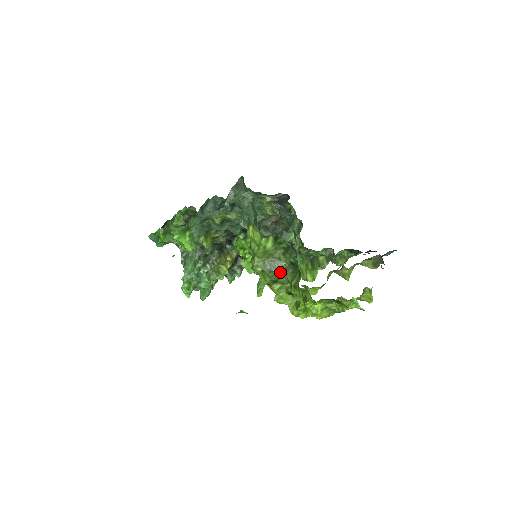
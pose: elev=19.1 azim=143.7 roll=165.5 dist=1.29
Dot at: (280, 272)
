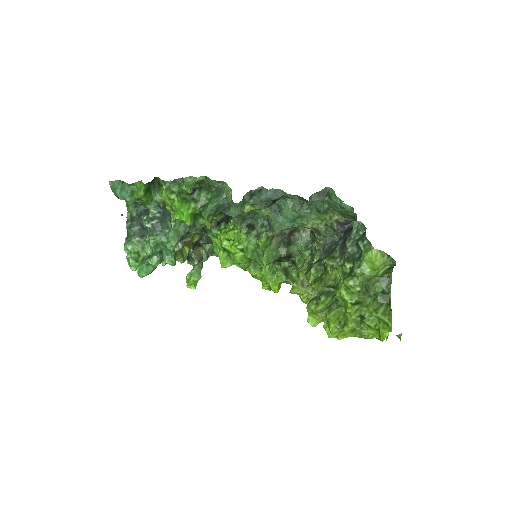
Dot at: (371, 297)
